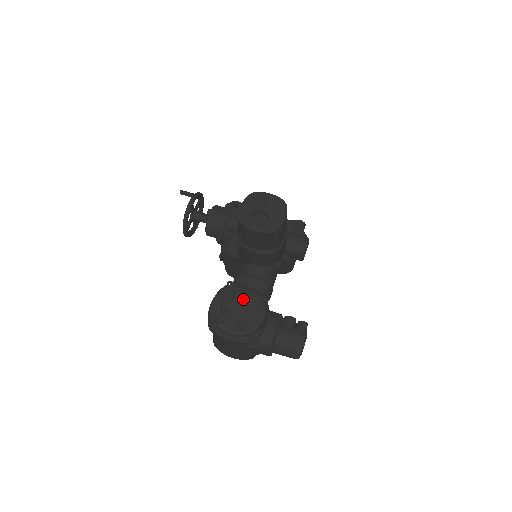
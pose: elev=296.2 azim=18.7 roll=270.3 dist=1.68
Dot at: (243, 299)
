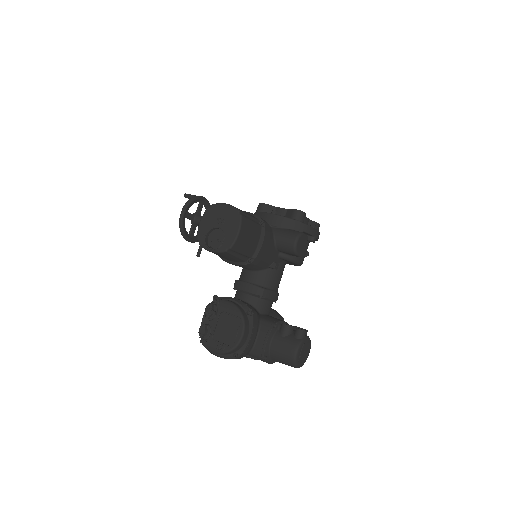
Dot at: (224, 316)
